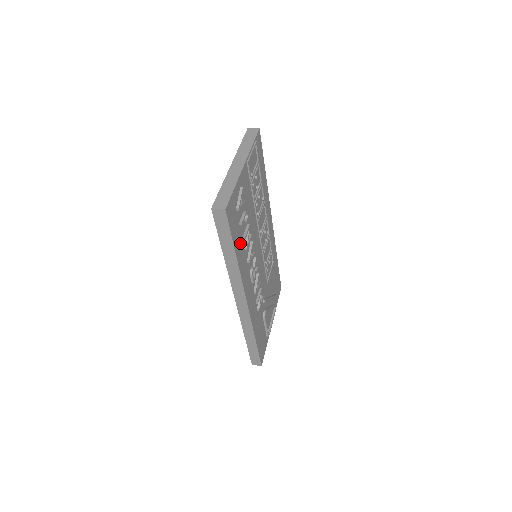
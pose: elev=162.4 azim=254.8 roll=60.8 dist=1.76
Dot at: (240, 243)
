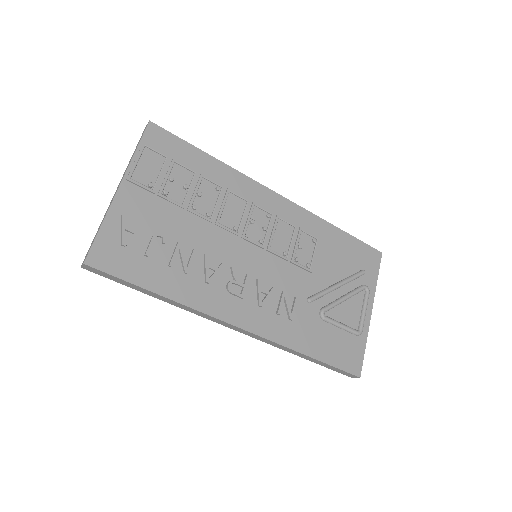
Dot at: (165, 274)
